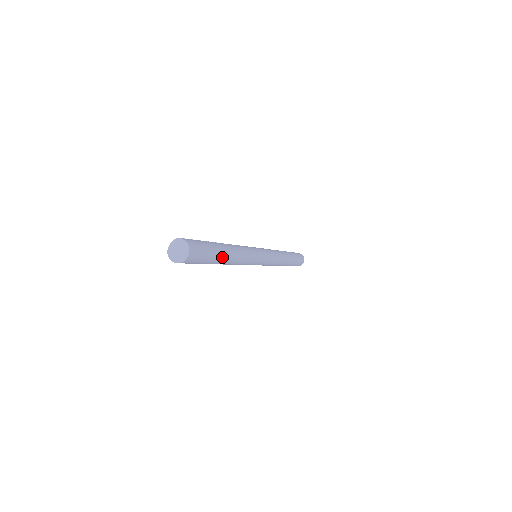
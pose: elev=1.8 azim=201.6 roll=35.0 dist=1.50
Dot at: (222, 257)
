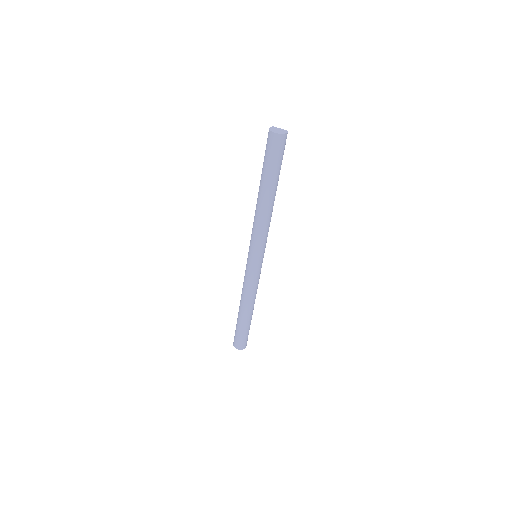
Dot at: (271, 186)
